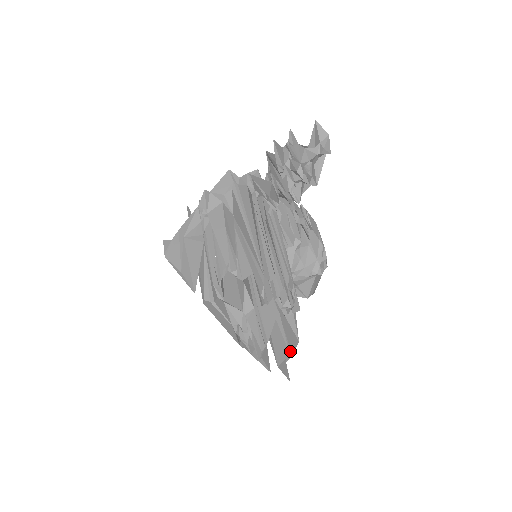
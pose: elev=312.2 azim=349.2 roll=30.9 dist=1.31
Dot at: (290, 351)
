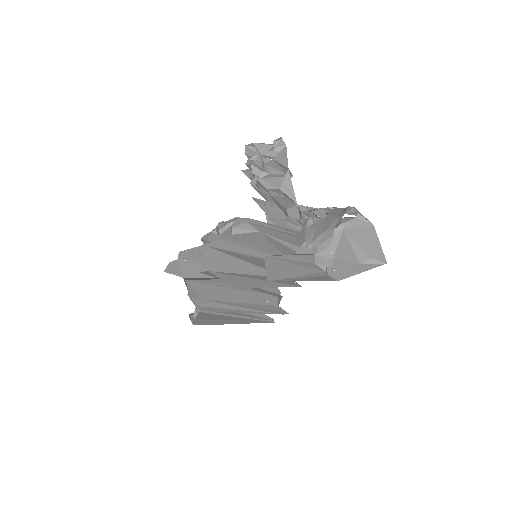
Dot at: occluded
